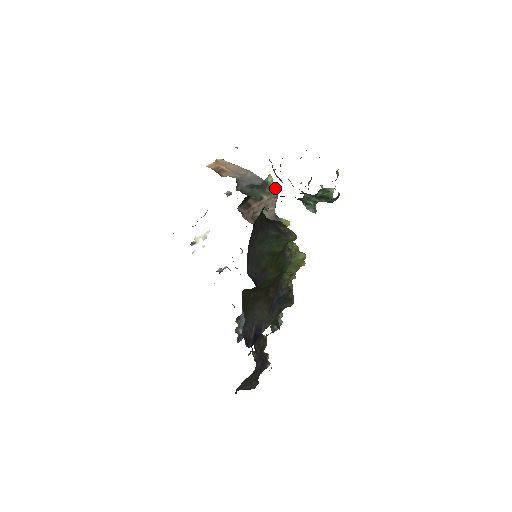
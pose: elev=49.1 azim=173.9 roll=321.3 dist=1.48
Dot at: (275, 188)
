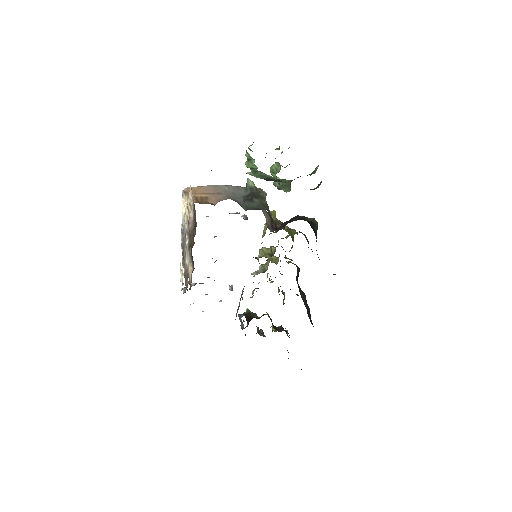
Dot at: (260, 189)
